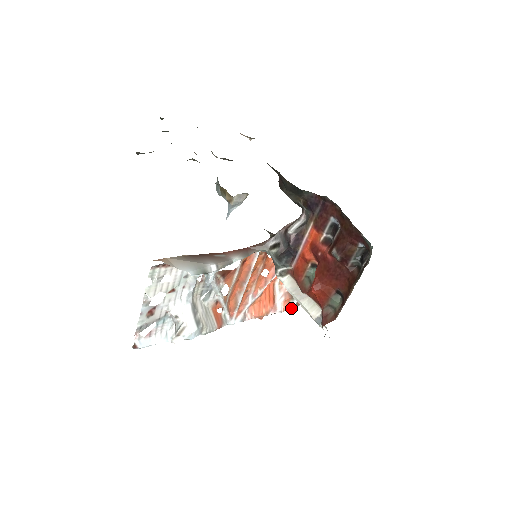
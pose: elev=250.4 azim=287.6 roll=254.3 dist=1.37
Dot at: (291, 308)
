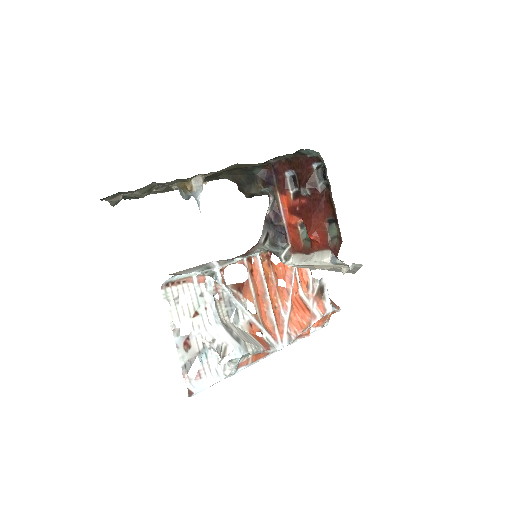
Dot at: (329, 309)
